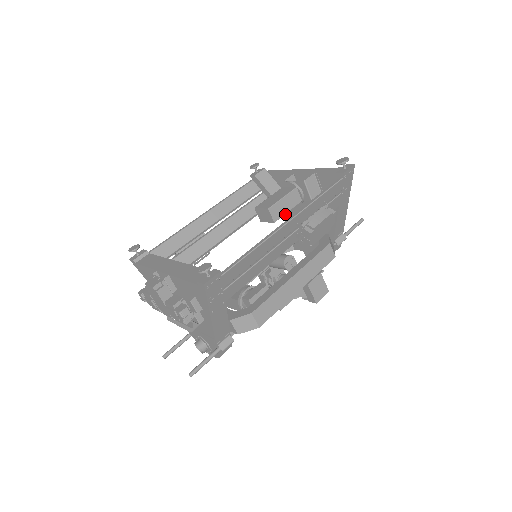
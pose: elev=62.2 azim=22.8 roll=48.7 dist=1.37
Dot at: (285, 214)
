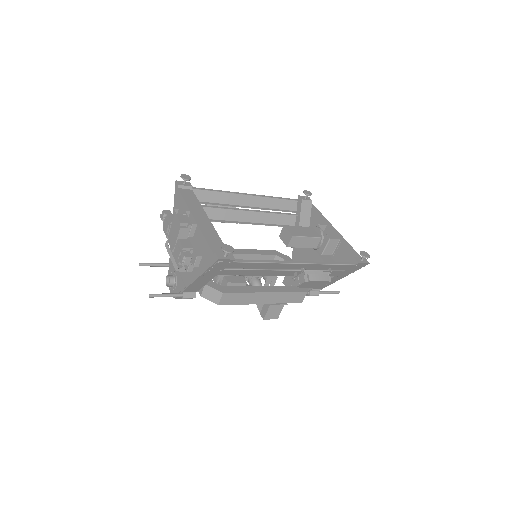
Dot at: occluded
